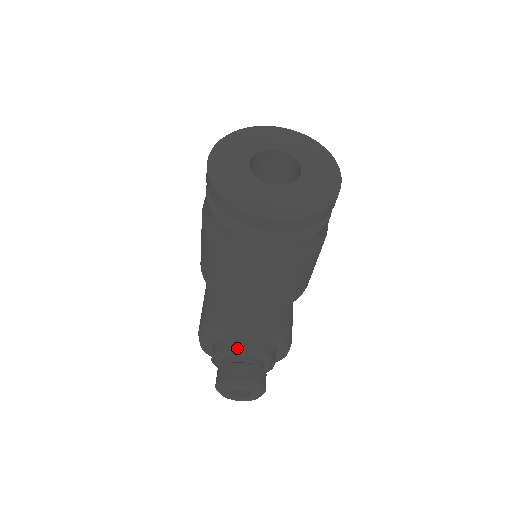
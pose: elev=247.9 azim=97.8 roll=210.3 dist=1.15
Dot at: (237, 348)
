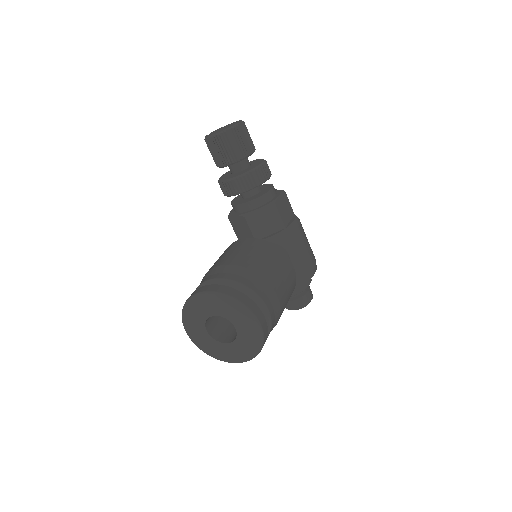
Dot at: occluded
